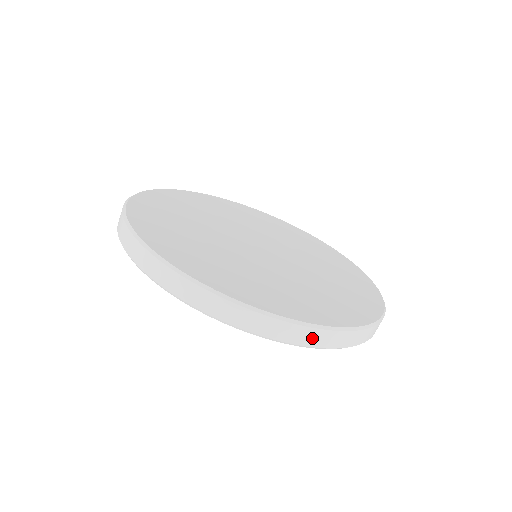
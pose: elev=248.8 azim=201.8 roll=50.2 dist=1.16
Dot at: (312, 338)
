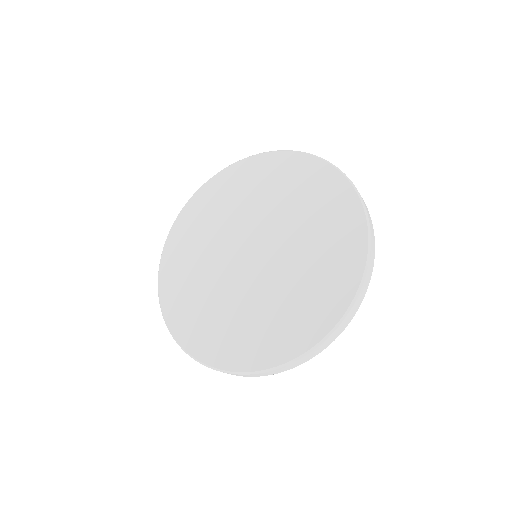
Dot at: (369, 275)
